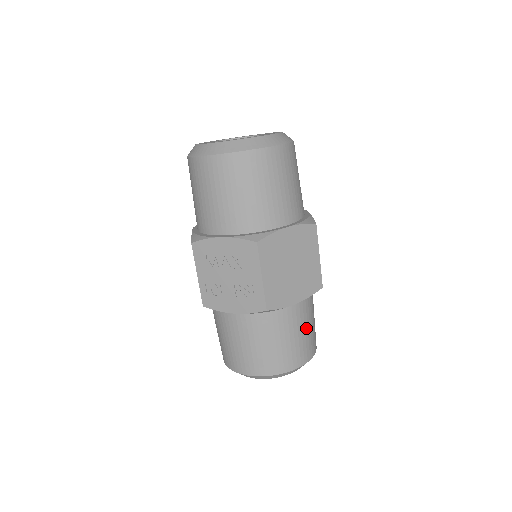
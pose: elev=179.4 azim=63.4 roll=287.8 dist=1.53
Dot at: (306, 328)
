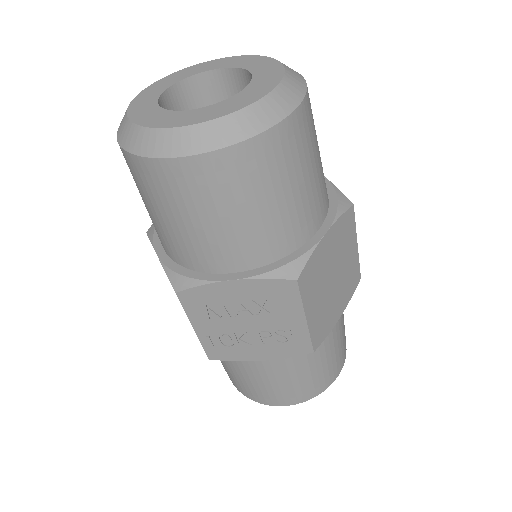
Dot at: (342, 329)
